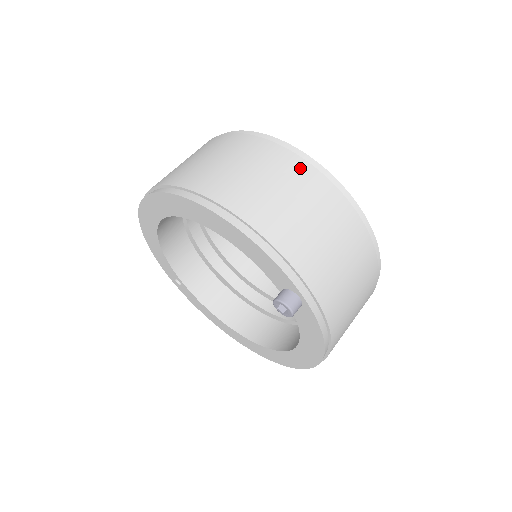
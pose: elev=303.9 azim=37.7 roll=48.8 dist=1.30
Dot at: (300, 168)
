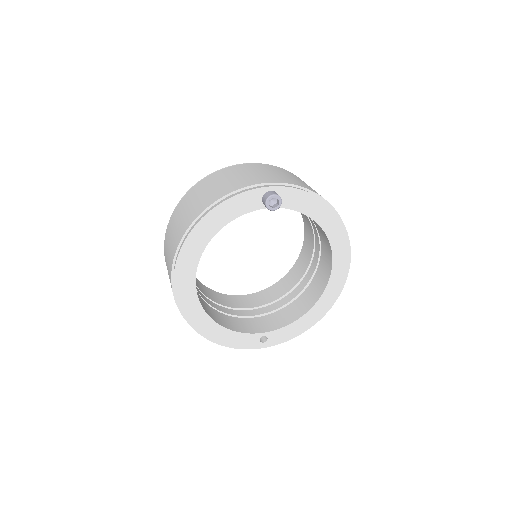
Dot at: (197, 187)
